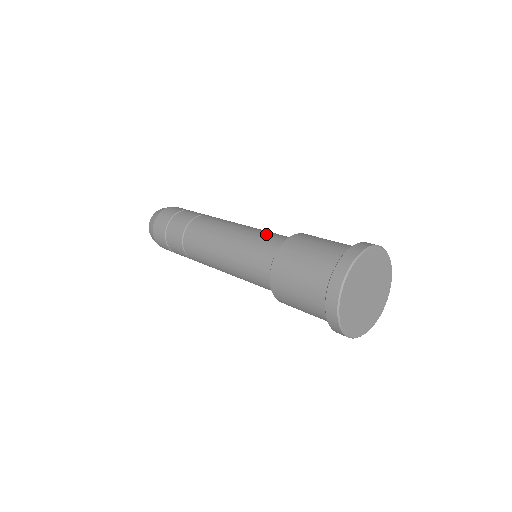
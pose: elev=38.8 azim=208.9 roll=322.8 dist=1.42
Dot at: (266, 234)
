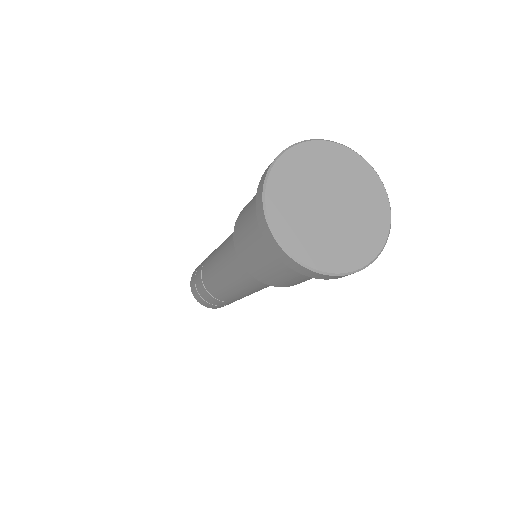
Dot at: occluded
